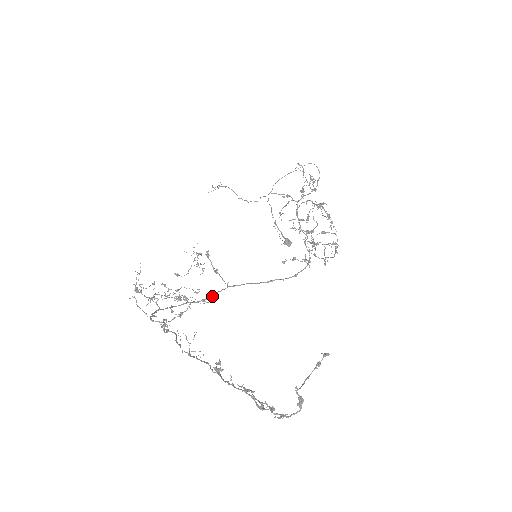
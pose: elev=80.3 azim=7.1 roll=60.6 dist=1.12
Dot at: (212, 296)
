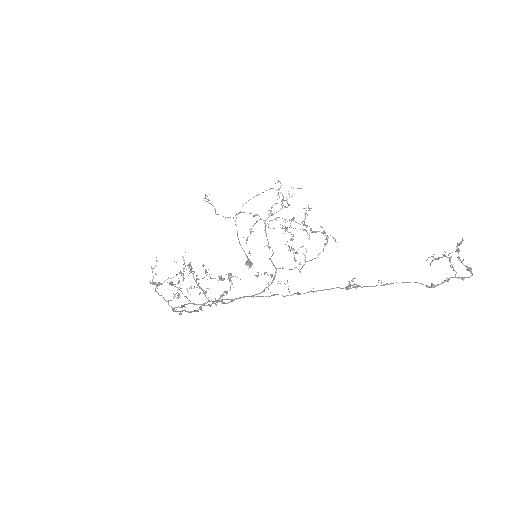
Dot at: occluded
